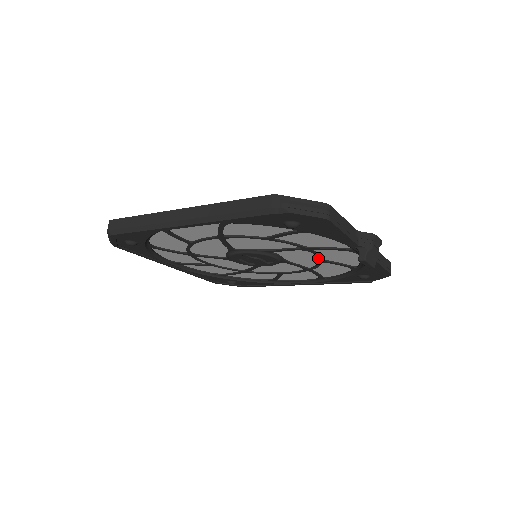
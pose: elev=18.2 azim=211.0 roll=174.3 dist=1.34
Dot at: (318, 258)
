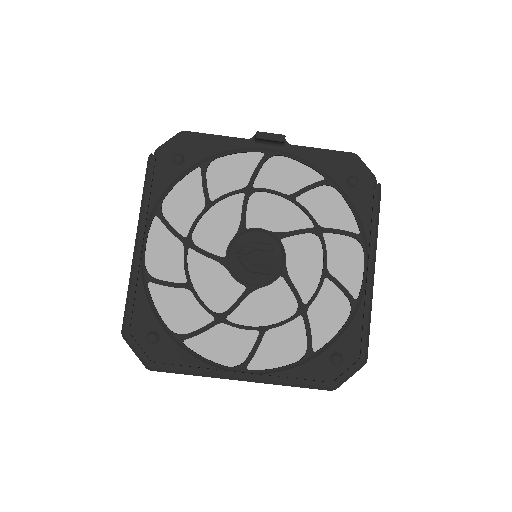
Dot at: (280, 196)
